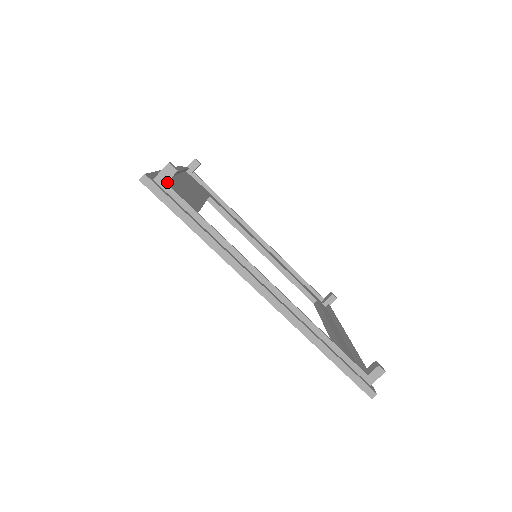
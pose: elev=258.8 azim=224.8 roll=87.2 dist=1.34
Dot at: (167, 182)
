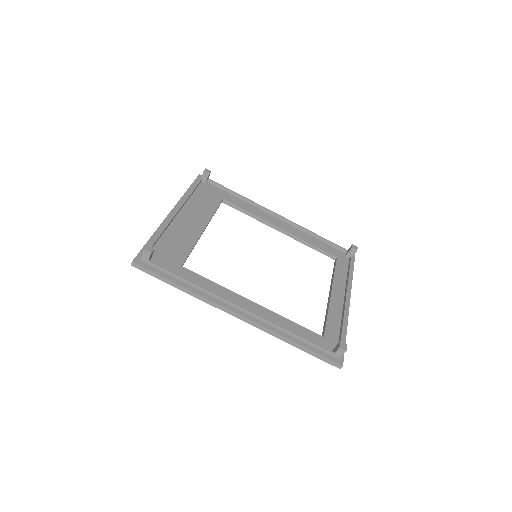
Dot at: (150, 259)
